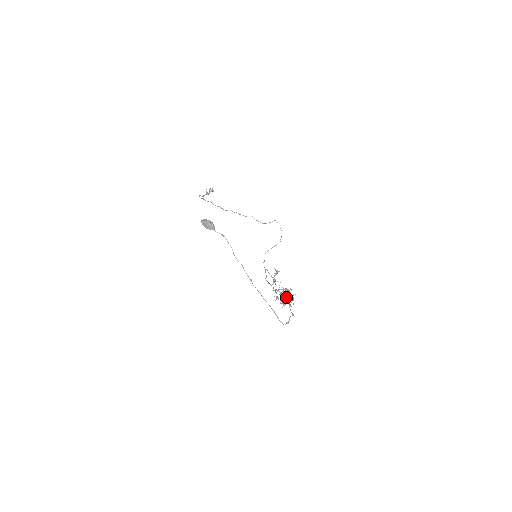
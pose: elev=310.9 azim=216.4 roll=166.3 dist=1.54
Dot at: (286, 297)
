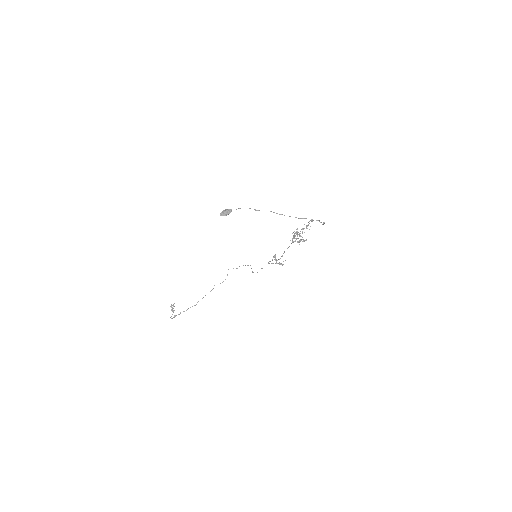
Dot at: (302, 229)
